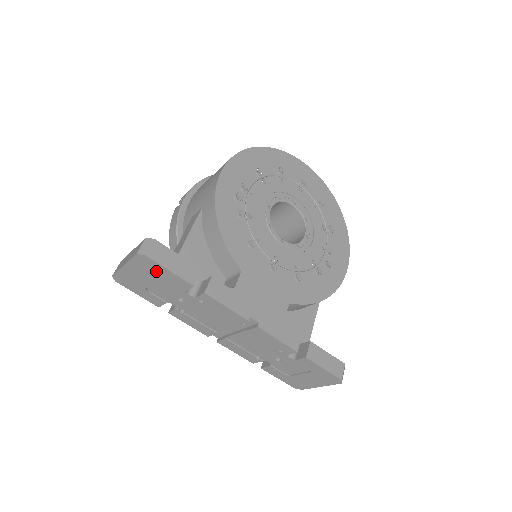
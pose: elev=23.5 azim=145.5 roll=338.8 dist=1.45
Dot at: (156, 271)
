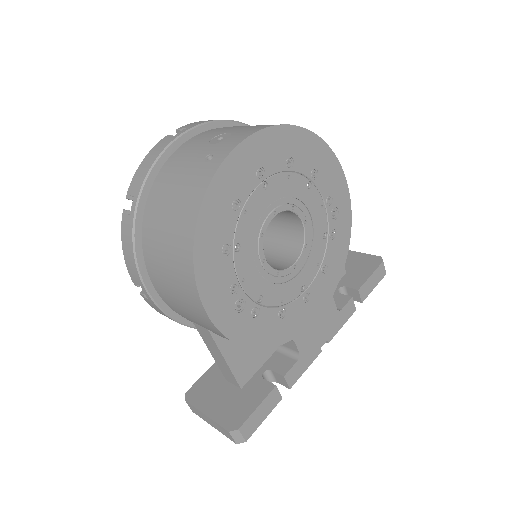
Dot at: occluded
